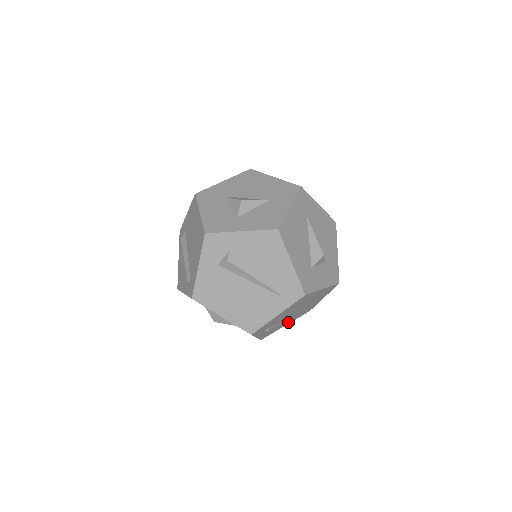
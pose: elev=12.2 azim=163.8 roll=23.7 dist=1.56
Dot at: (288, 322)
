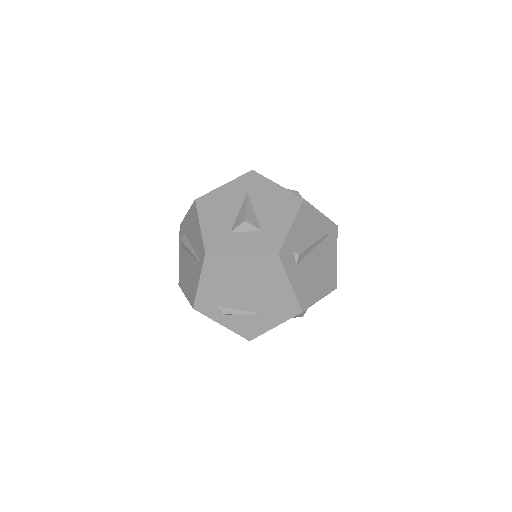
Dot at: (271, 320)
